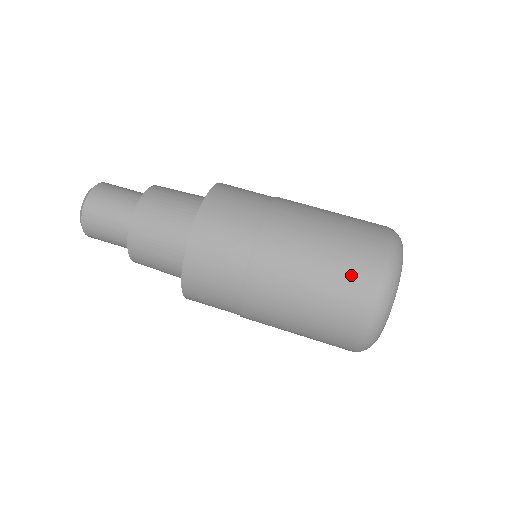
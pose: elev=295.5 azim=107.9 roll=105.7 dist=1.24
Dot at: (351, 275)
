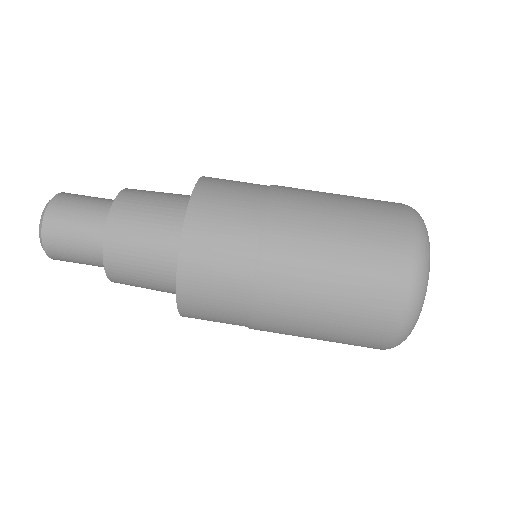
Dot at: (378, 263)
